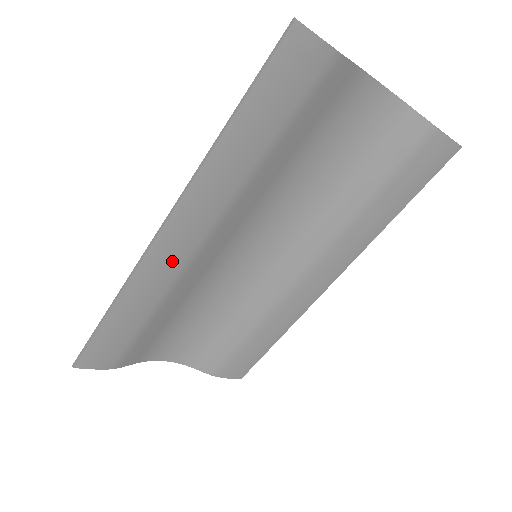
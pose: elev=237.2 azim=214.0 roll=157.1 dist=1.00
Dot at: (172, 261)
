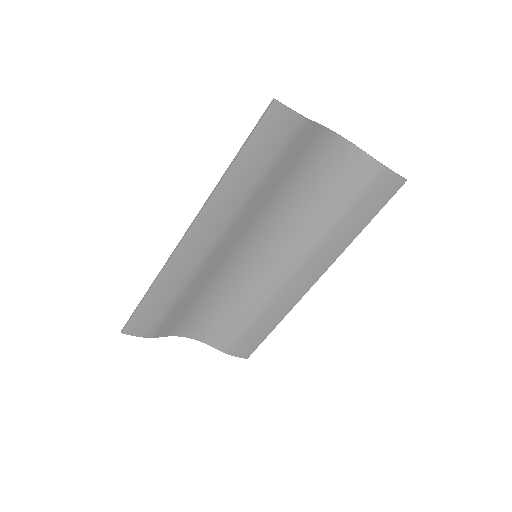
Dot at: (194, 255)
